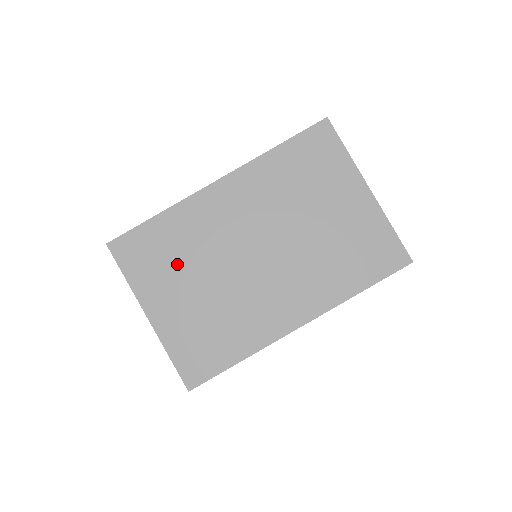
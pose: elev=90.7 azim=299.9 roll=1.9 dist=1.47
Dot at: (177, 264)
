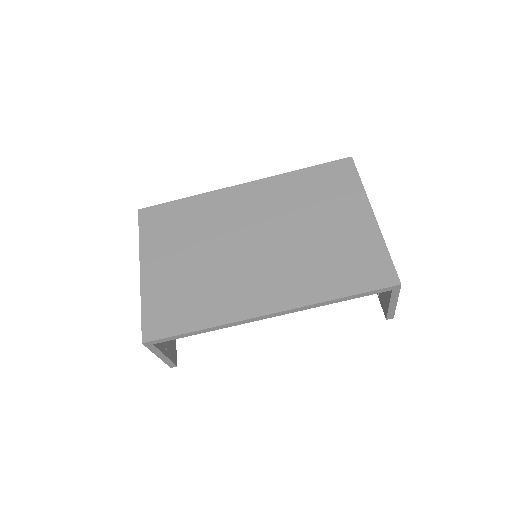
Dot at: (184, 236)
